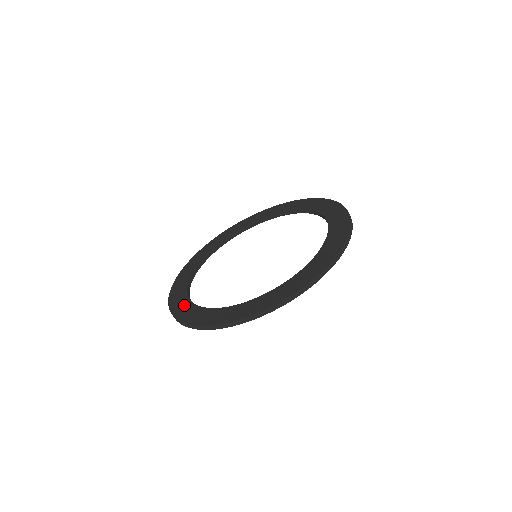
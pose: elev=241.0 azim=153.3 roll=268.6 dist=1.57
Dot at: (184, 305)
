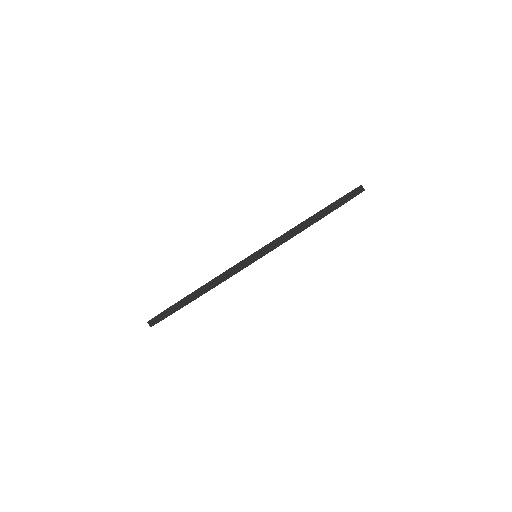
Dot at: occluded
